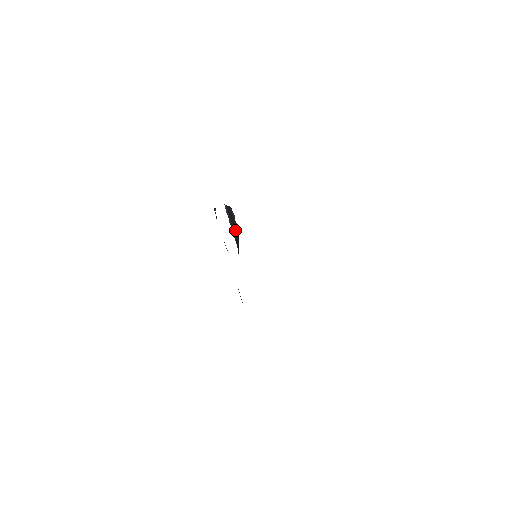
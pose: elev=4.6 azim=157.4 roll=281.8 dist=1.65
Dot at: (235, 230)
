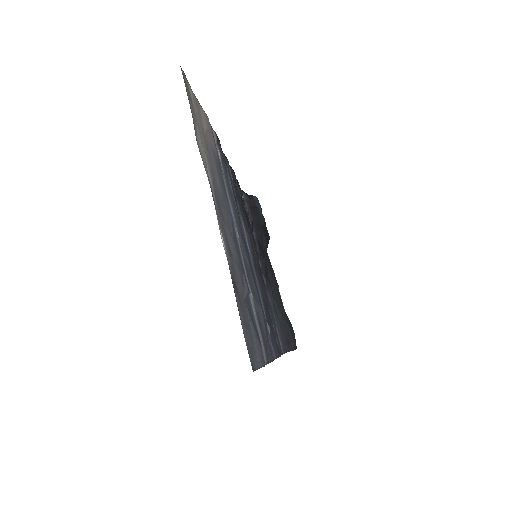
Dot at: (258, 226)
